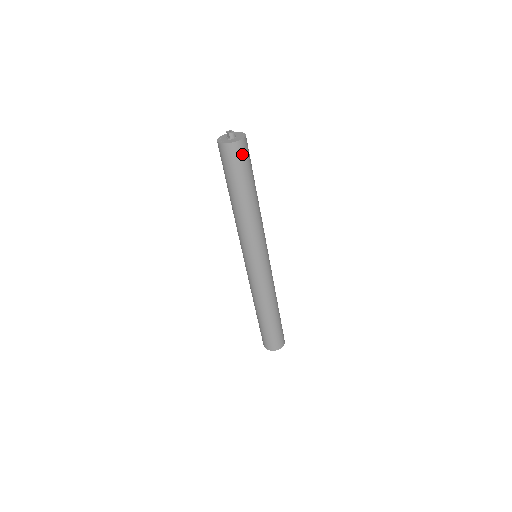
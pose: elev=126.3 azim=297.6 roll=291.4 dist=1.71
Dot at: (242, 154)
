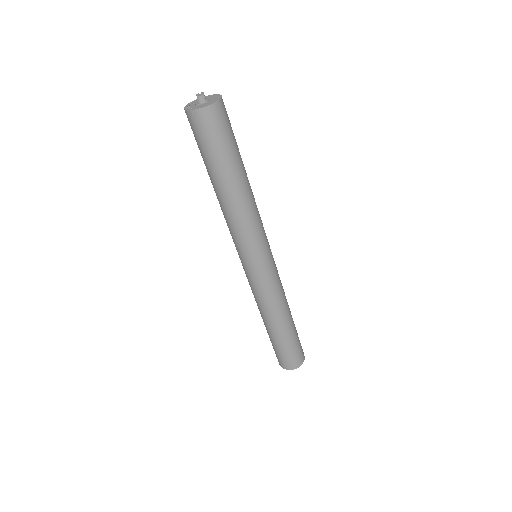
Dot at: (213, 125)
